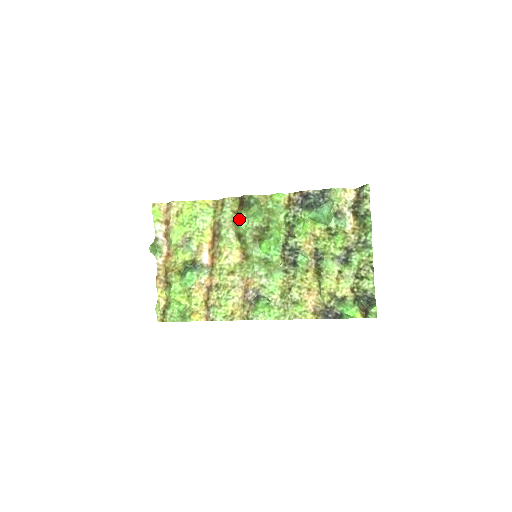
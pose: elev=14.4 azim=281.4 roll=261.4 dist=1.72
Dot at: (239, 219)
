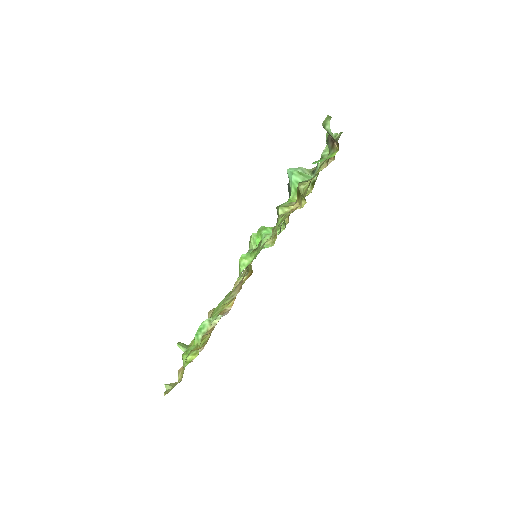
Dot at: occluded
